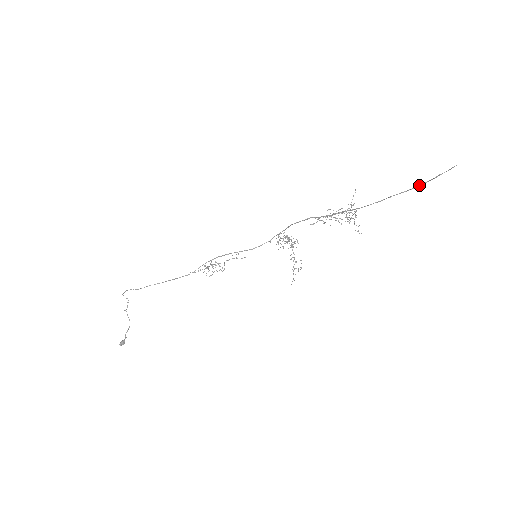
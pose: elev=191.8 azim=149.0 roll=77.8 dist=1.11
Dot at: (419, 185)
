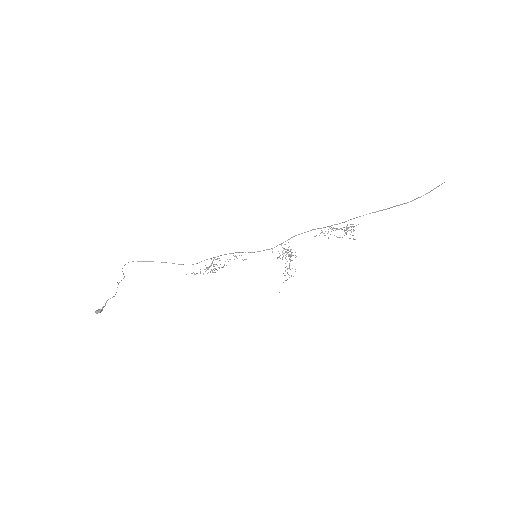
Dot at: (412, 200)
